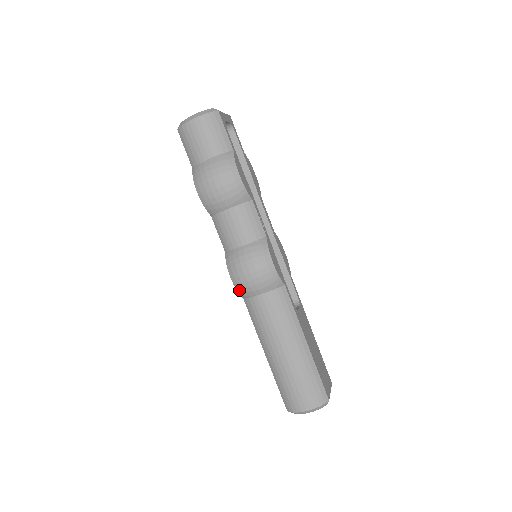
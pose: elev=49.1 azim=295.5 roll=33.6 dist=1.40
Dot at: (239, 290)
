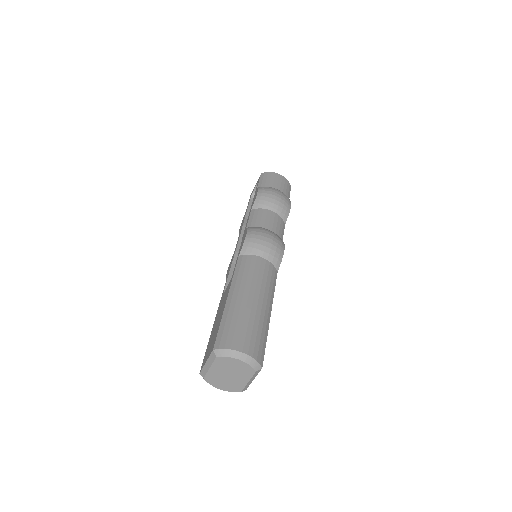
Dot at: (247, 244)
